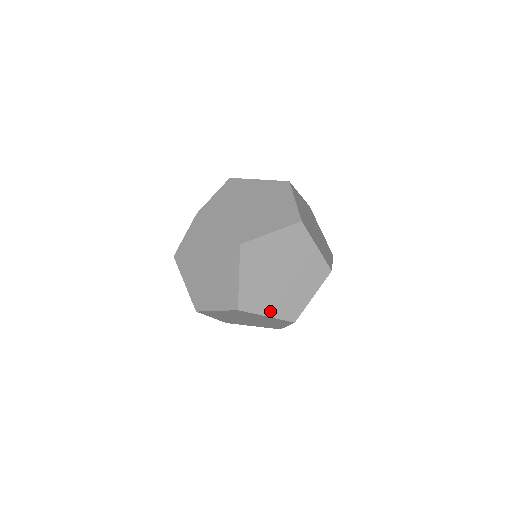
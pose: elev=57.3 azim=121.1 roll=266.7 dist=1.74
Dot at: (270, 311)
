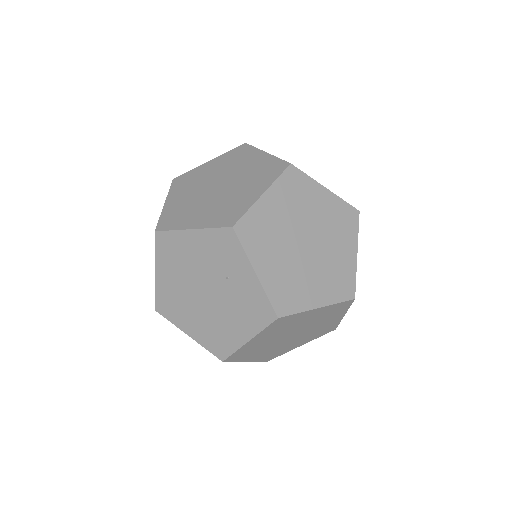
Dot at: (318, 299)
